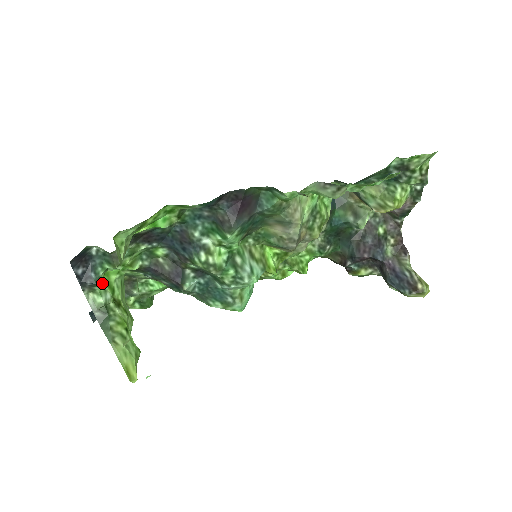
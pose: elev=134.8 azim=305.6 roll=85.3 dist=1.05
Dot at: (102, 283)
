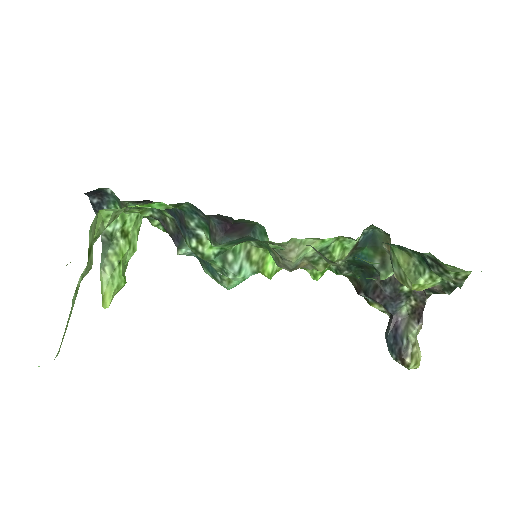
Dot at: occluded
